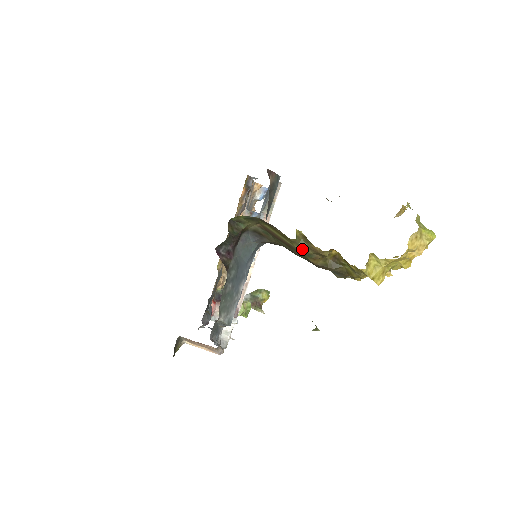
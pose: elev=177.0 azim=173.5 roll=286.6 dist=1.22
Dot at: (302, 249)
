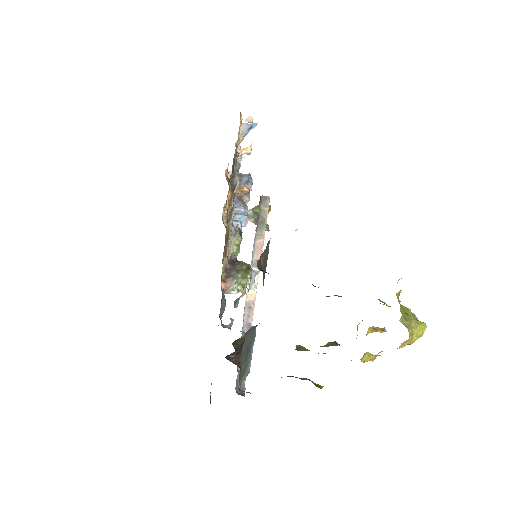
Dot at: (303, 350)
